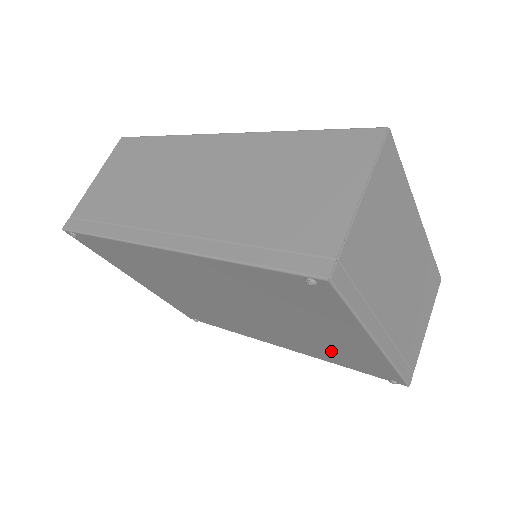
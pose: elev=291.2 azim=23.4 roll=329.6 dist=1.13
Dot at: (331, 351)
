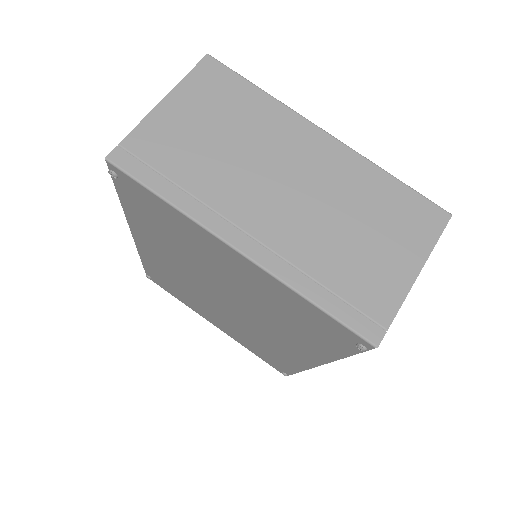
Dot at: (290, 320)
